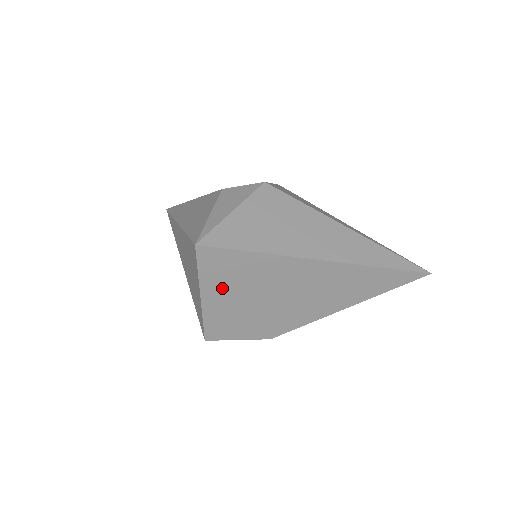
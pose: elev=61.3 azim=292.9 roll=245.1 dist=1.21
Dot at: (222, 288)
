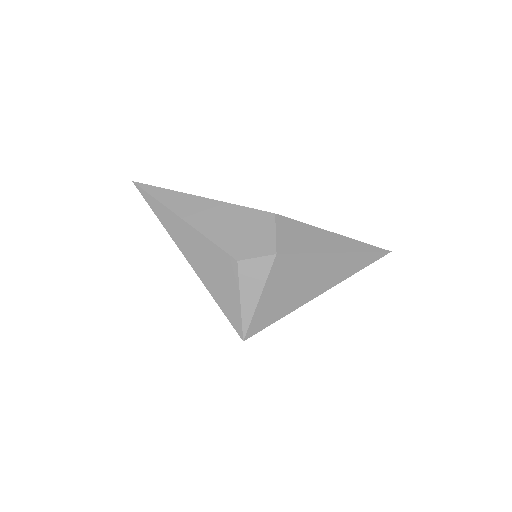
Dot at: occluded
